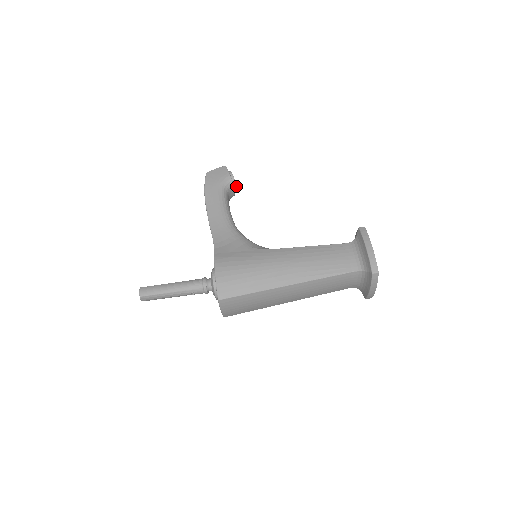
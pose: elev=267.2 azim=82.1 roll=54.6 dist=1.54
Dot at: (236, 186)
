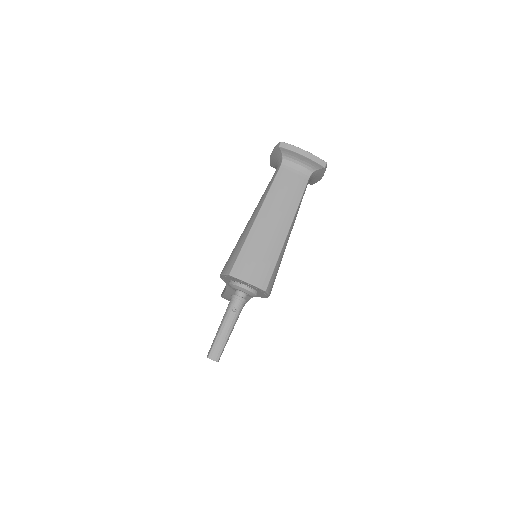
Dot at: occluded
